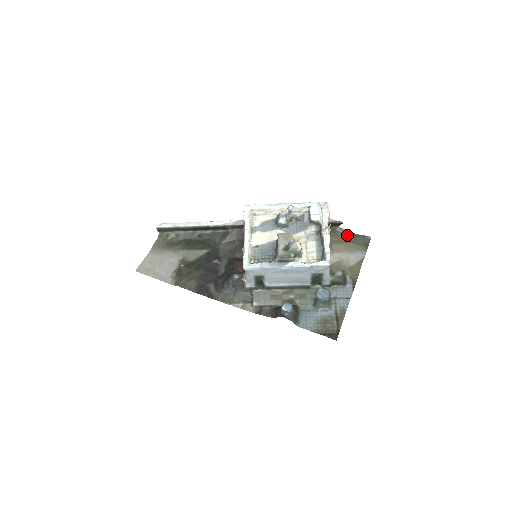
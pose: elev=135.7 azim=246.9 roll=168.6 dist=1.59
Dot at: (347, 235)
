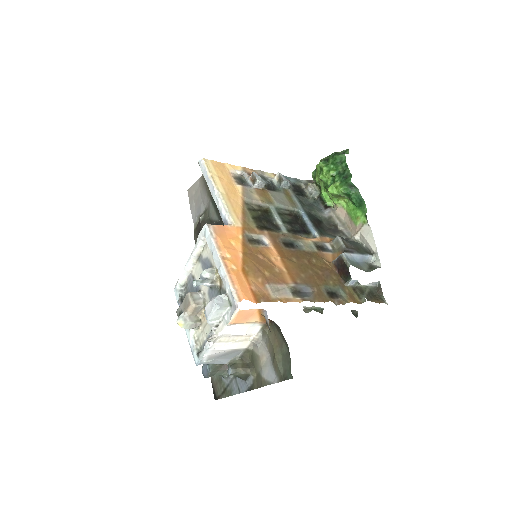
Dot at: (285, 344)
